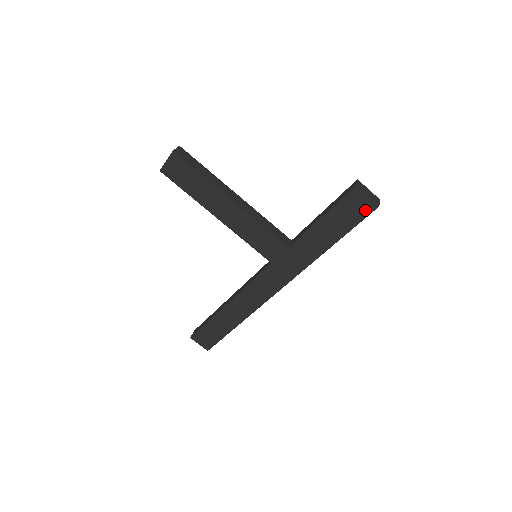
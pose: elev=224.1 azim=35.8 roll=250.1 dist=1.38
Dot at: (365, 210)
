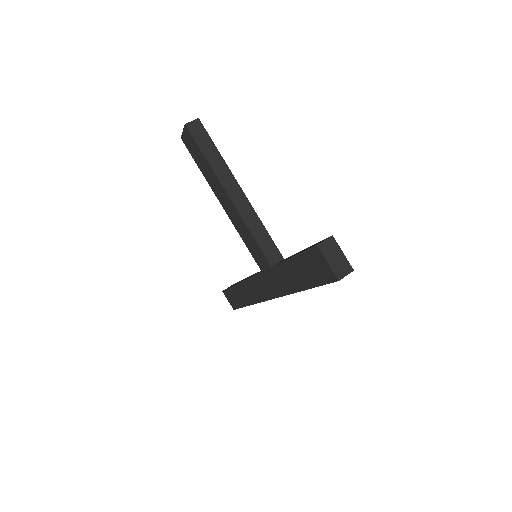
Dot at: (327, 275)
